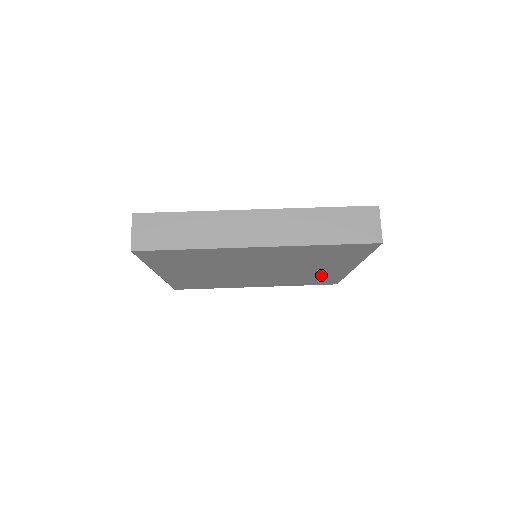
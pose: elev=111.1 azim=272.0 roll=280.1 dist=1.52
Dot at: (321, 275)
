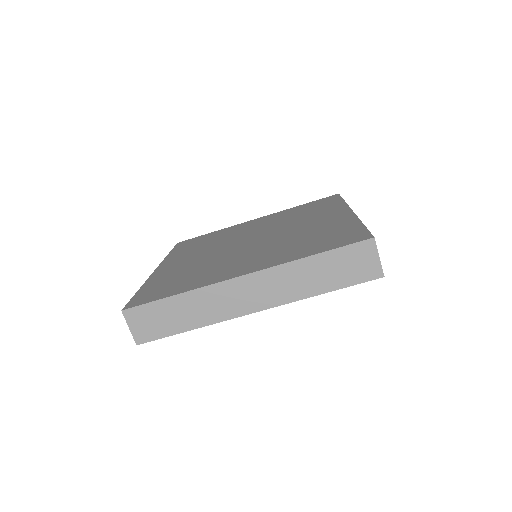
Dot at: occluded
